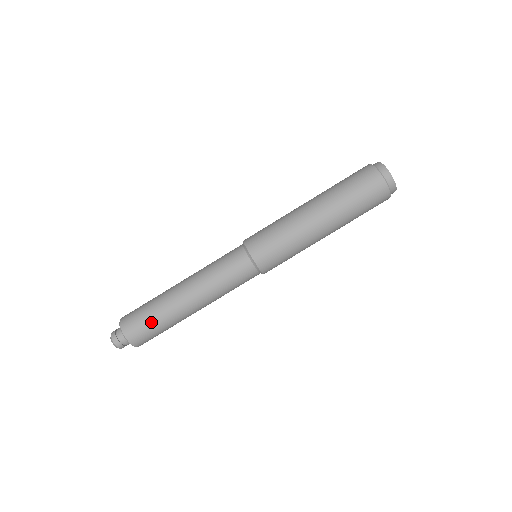
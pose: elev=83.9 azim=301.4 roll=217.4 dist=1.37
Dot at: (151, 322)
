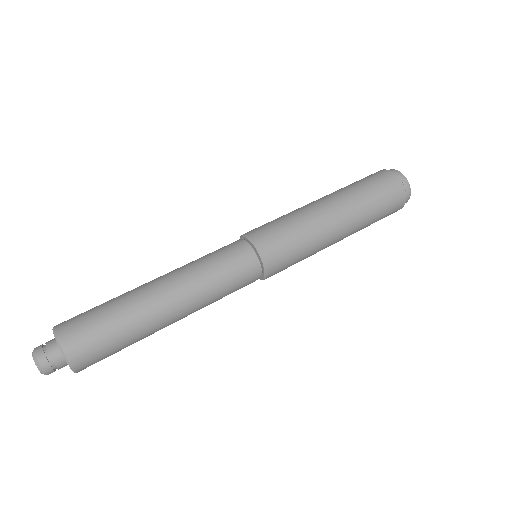
Dot at: (106, 323)
